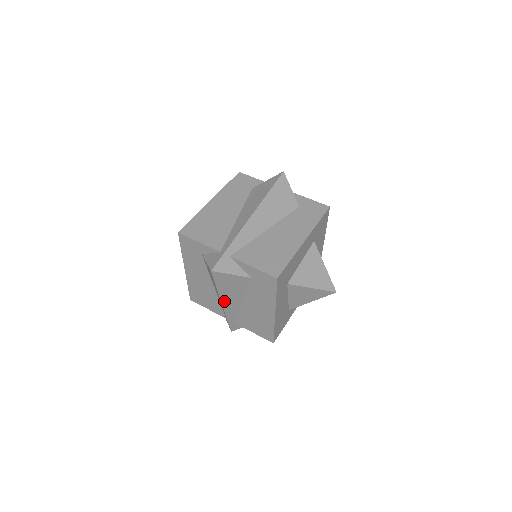
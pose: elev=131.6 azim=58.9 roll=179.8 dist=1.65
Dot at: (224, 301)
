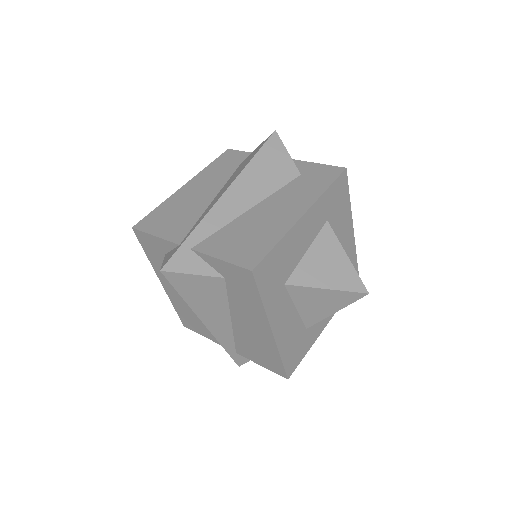
Dot at: (205, 319)
